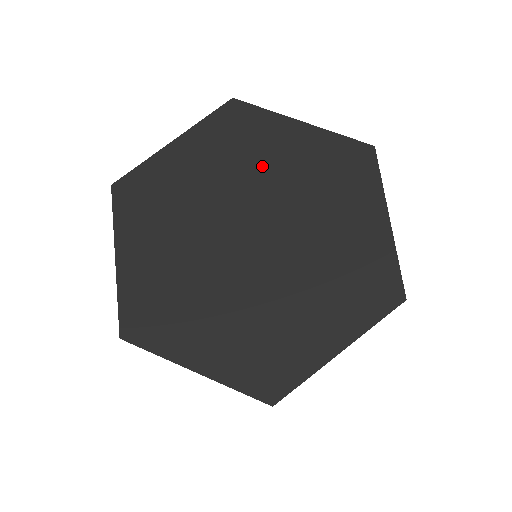
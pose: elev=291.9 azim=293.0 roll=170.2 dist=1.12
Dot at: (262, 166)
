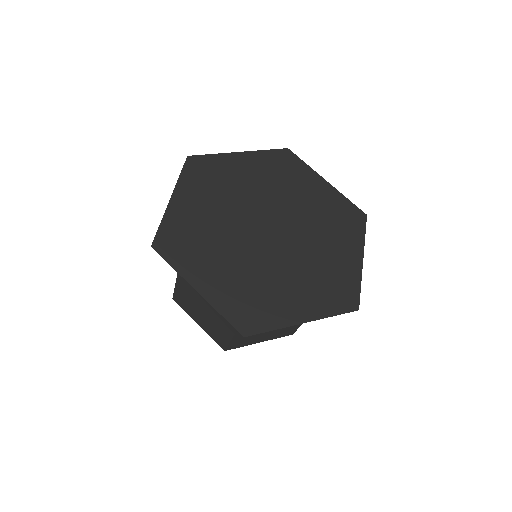
Dot at: (239, 186)
